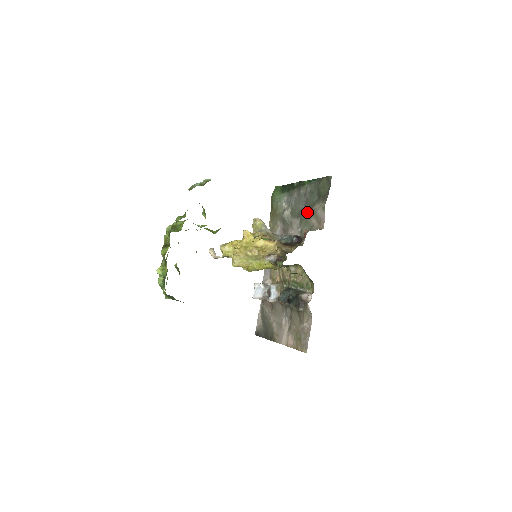
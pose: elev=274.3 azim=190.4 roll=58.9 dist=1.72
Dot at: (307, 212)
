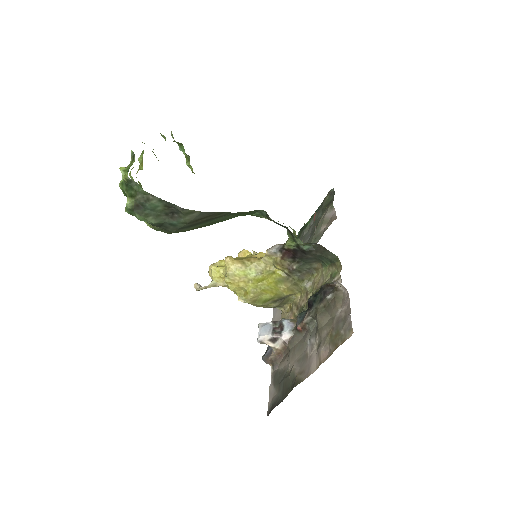
Dot at: (314, 230)
